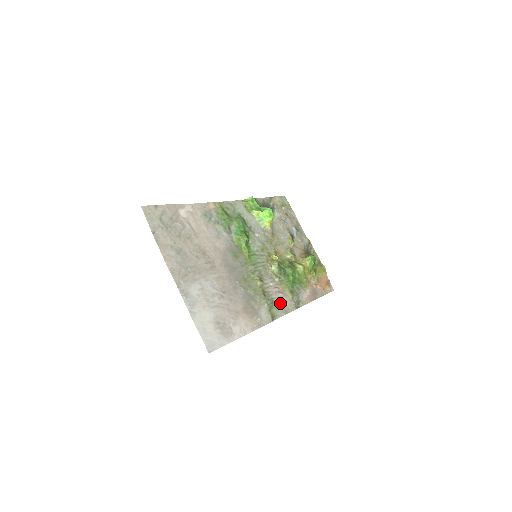
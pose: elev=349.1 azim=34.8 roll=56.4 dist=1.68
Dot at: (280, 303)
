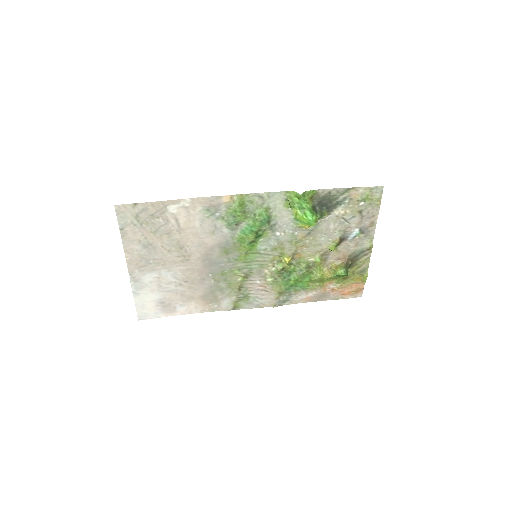
Dot at: (256, 298)
